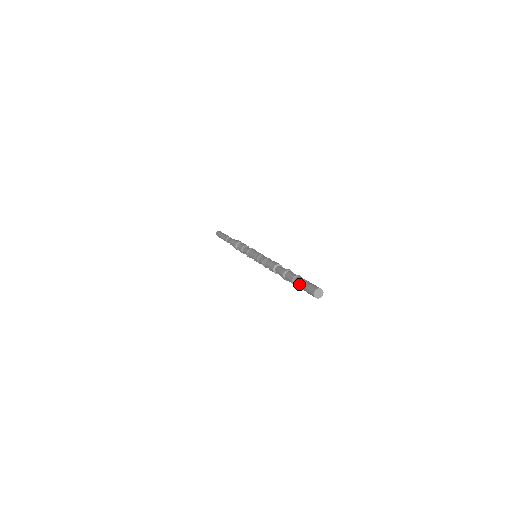
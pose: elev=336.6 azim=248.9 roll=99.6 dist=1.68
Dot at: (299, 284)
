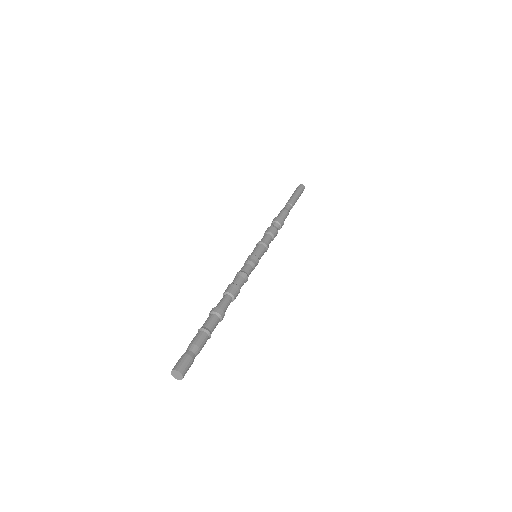
Dot at: (189, 344)
